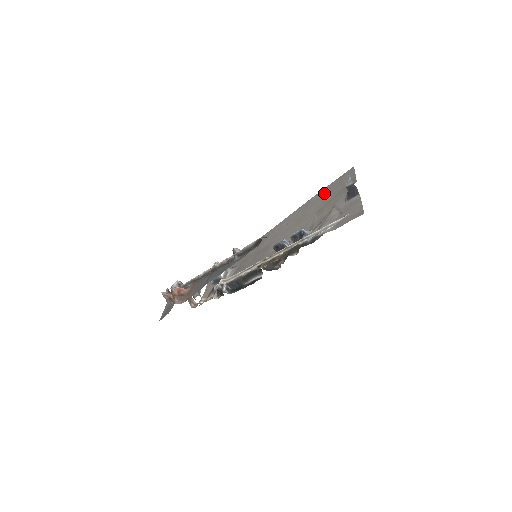
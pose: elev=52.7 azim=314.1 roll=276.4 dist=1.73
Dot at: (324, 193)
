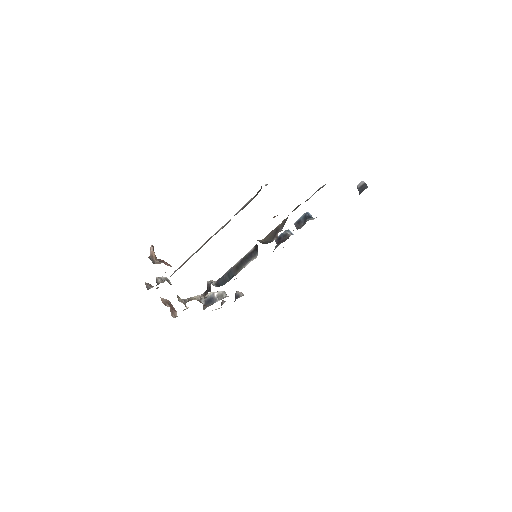
Dot at: occluded
